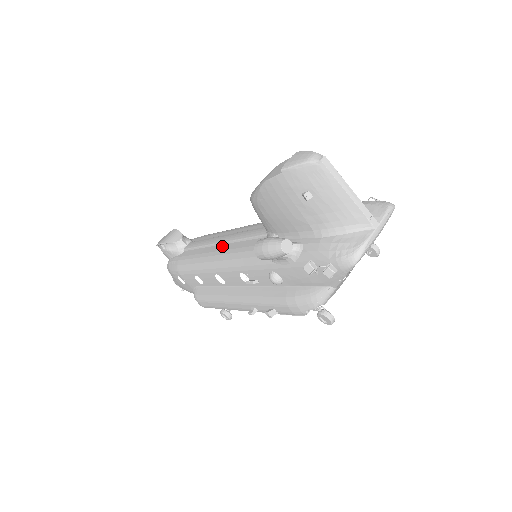
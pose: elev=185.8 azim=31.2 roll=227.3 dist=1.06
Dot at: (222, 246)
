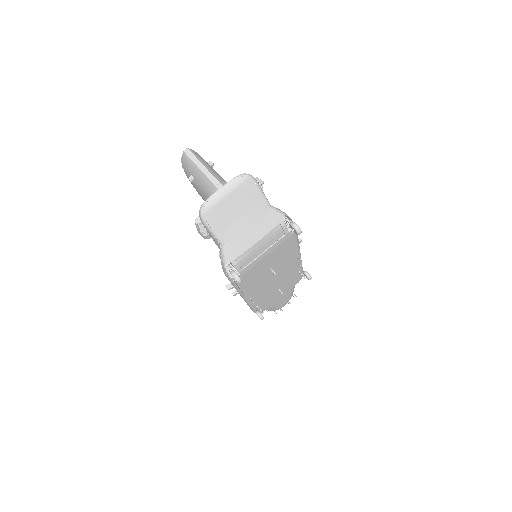
Dot at: occluded
